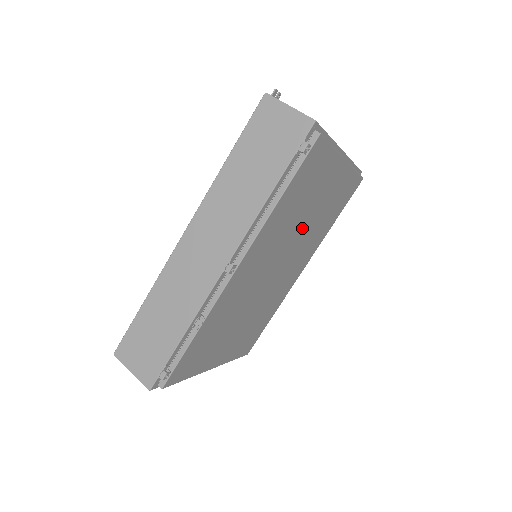
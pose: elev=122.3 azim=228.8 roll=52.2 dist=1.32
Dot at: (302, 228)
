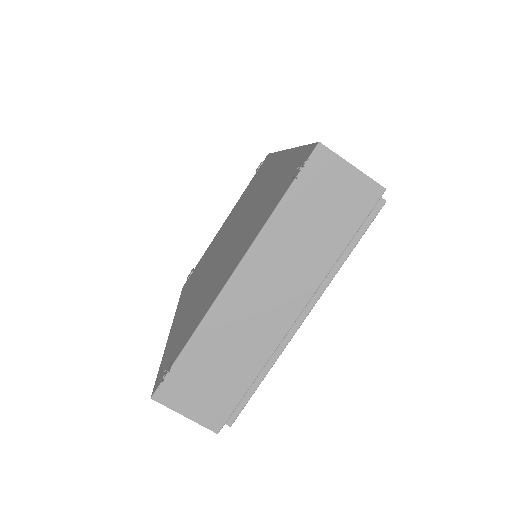
Dot at: occluded
